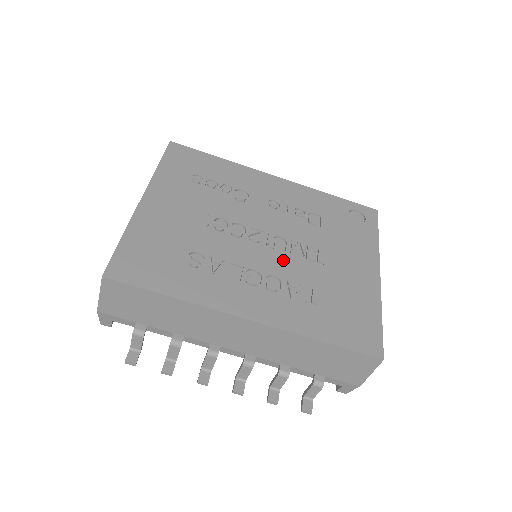
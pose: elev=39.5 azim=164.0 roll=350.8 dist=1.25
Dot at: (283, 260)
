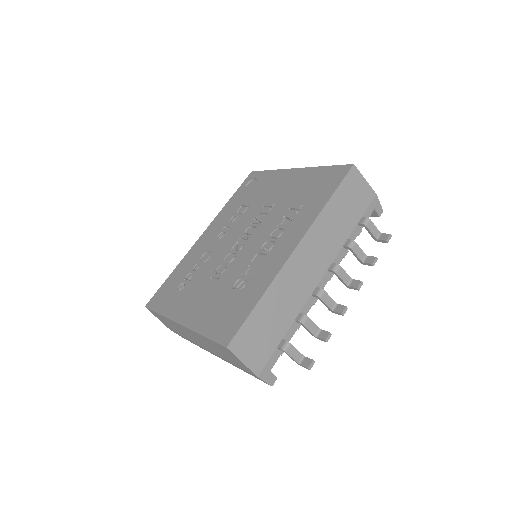
Dot at: (262, 228)
